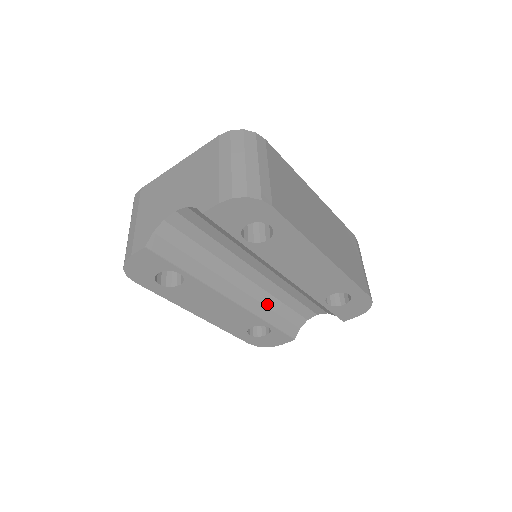
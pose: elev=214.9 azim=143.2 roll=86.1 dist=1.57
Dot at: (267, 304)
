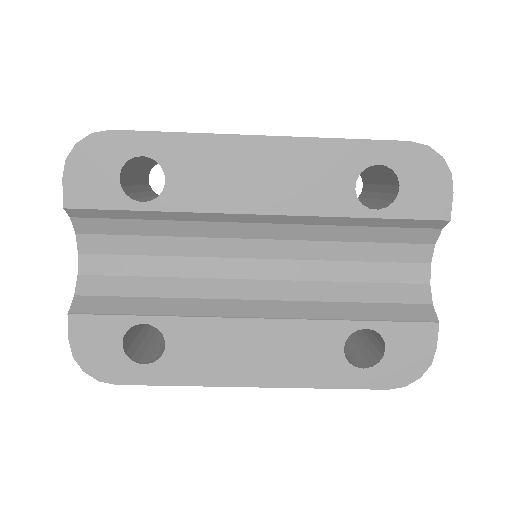
Dot at: (327, 298)
